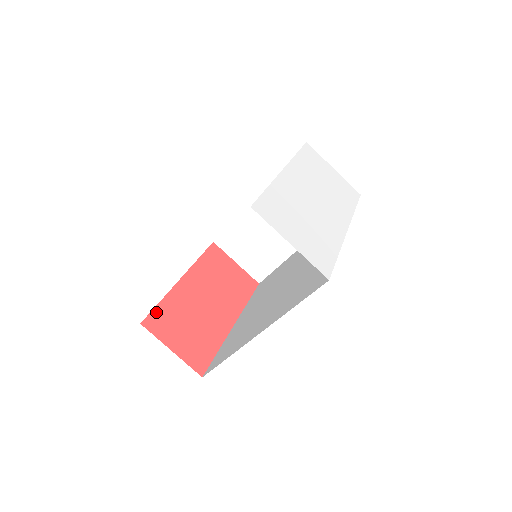
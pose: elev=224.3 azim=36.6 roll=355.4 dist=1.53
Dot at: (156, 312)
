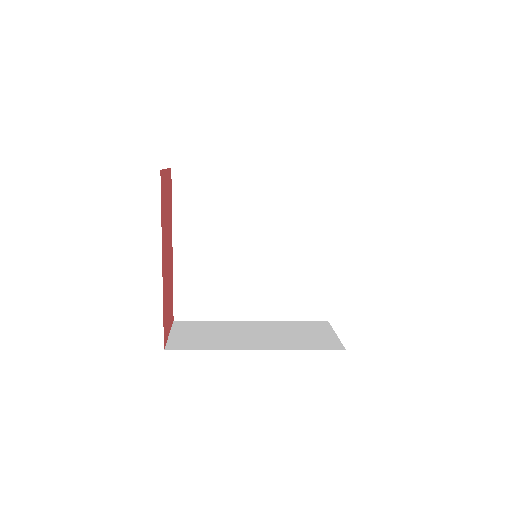
Dot at: (164, 326)
